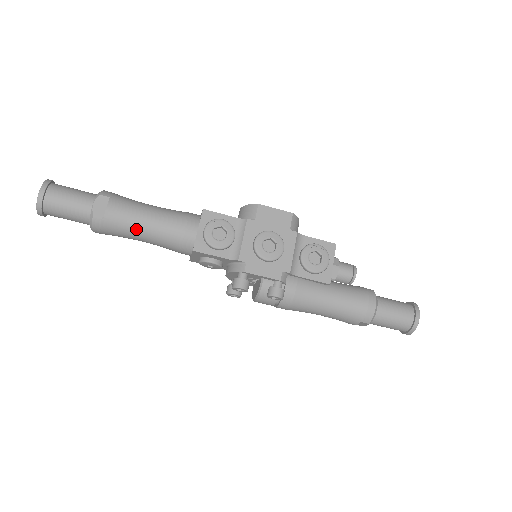
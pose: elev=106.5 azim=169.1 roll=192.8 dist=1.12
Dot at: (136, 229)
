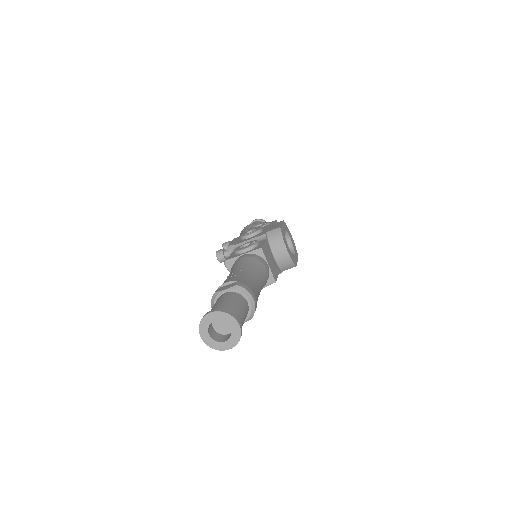
Dot at: occluded
